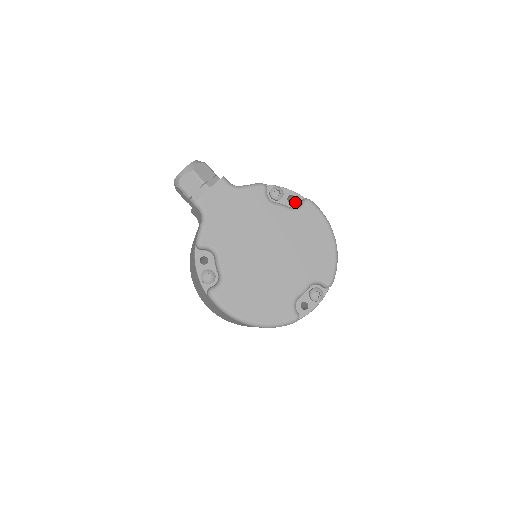
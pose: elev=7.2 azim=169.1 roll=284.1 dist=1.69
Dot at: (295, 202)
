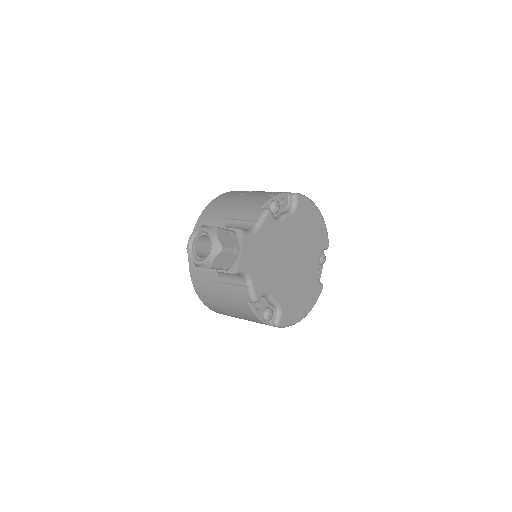
Dot at: (285, 202)
